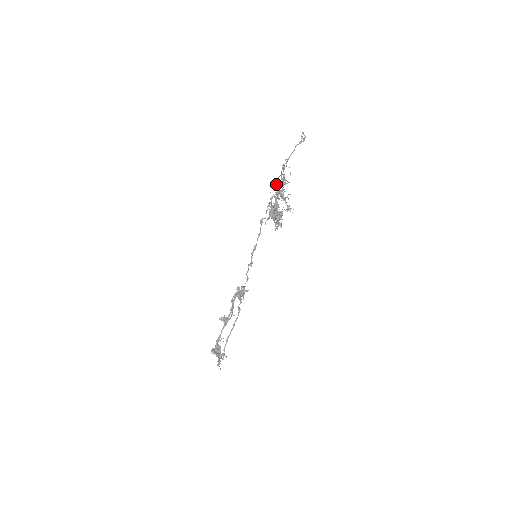
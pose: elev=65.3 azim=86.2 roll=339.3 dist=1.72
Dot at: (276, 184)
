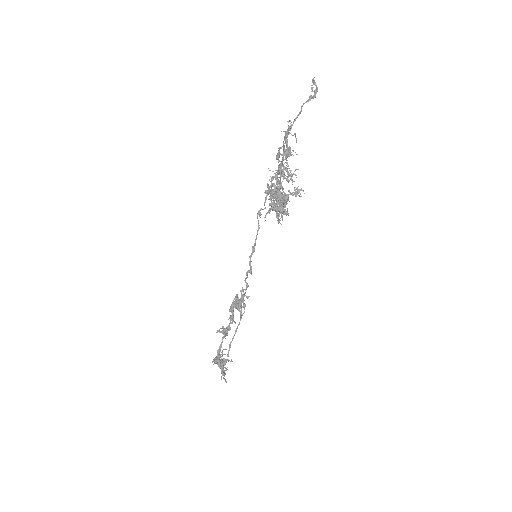
Dot at: (276, 158)
